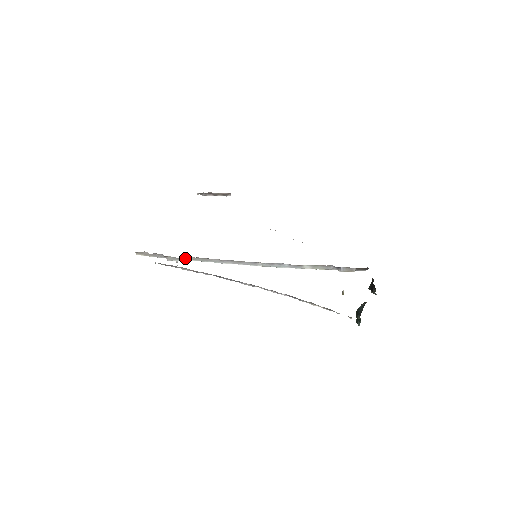
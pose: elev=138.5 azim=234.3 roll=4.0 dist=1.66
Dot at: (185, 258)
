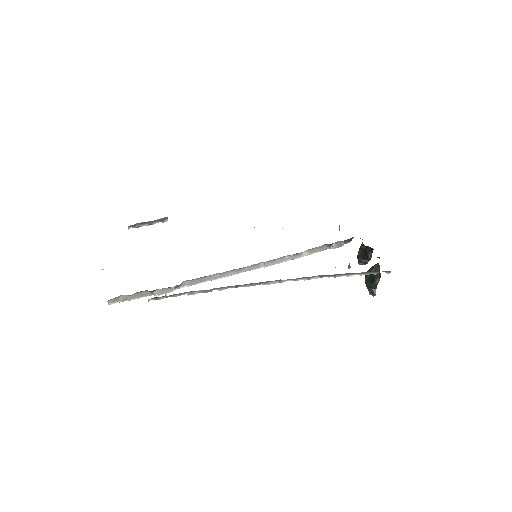
Dot at: (178, 285)
